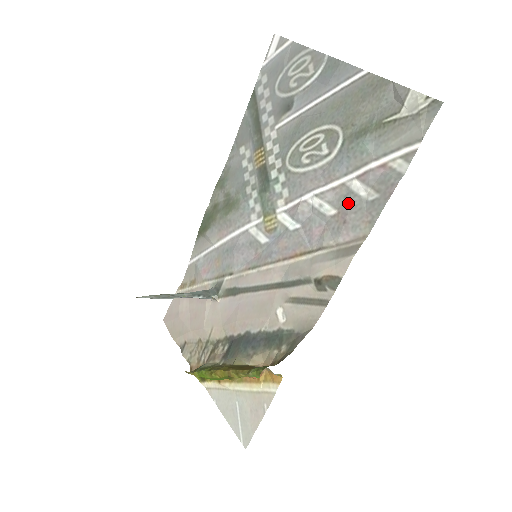
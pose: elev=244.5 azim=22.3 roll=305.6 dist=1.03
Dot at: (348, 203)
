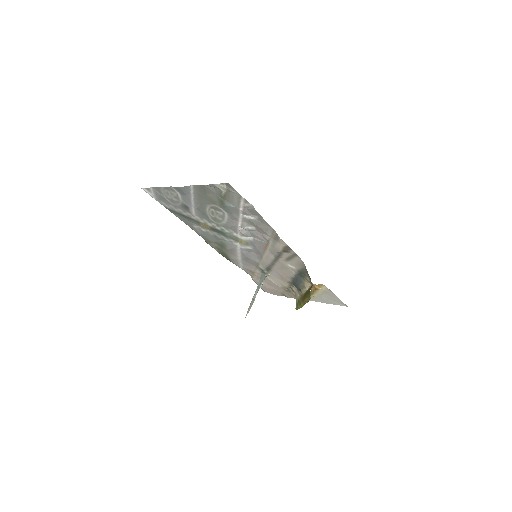
Dot at: (253, 224)
